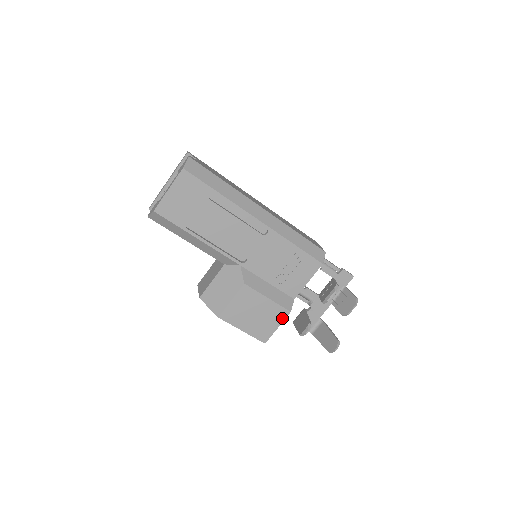
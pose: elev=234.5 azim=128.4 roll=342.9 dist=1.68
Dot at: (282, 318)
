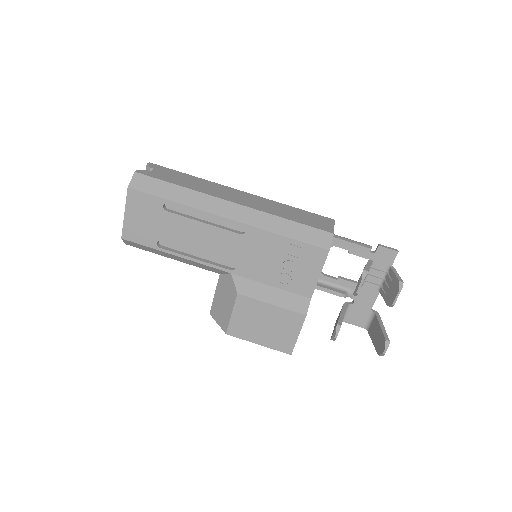
Dot at: (299, 324)
